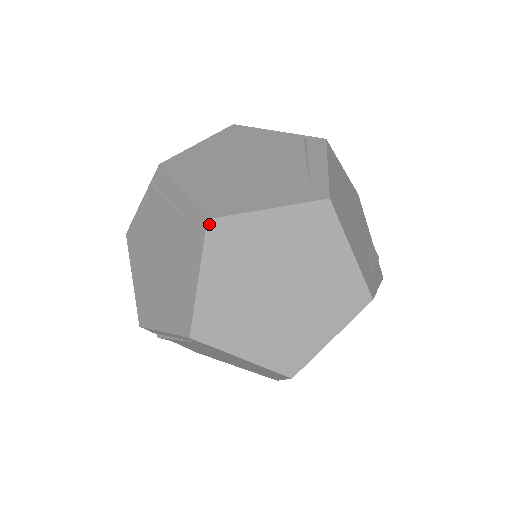
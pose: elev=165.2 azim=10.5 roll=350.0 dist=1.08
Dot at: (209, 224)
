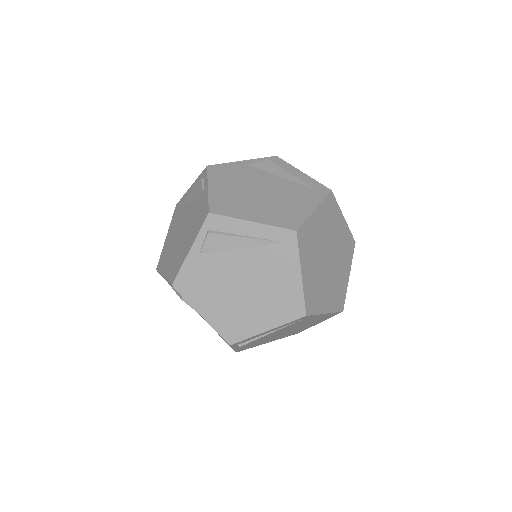
Dot at: (331, 193)
